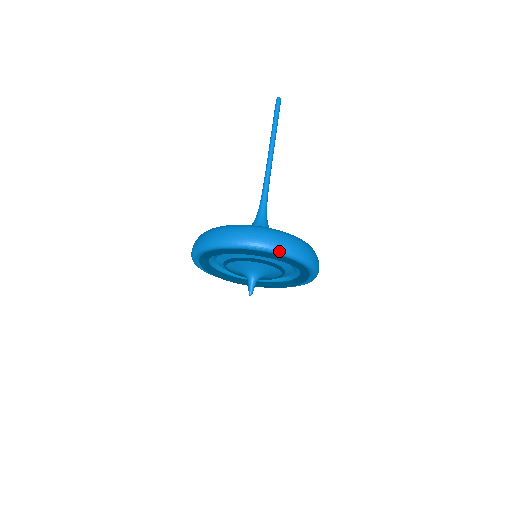
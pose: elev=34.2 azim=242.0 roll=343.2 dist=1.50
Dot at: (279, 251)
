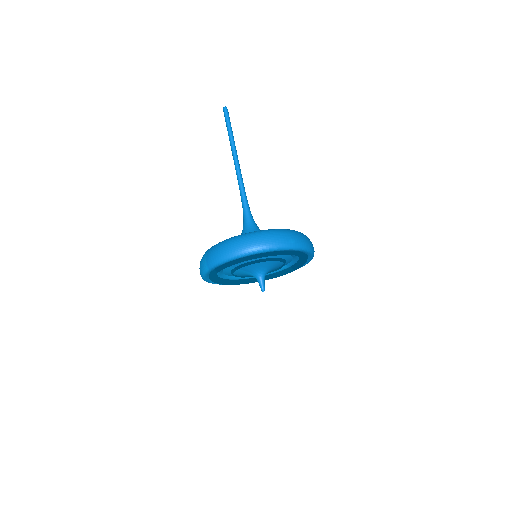
Dot at: (287, 247)
